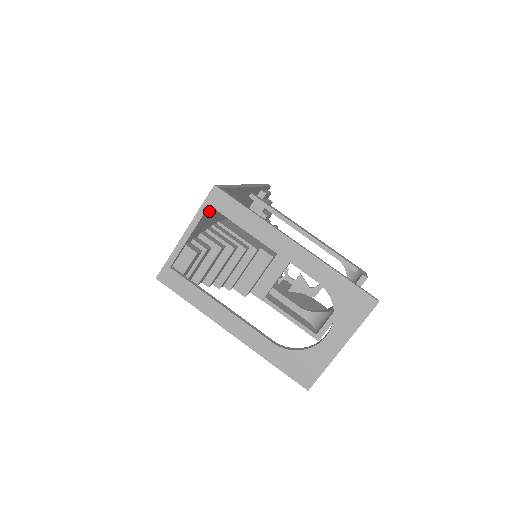
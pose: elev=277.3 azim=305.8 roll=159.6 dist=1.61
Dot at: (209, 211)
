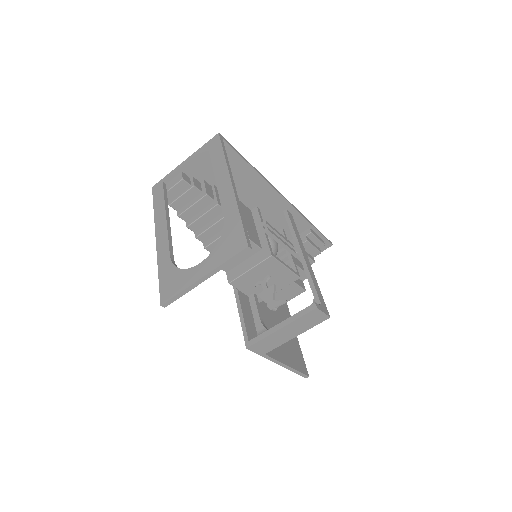
Dot at: occluded
